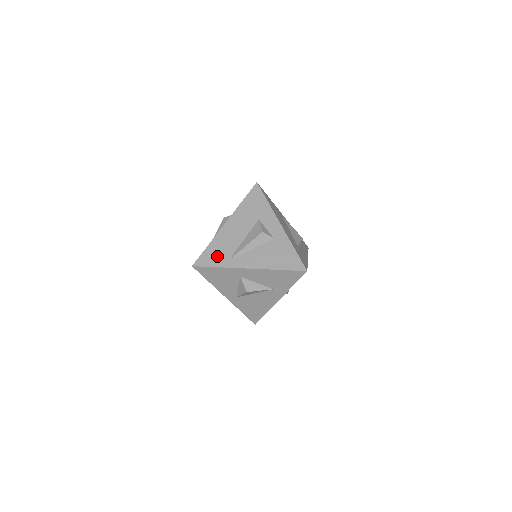
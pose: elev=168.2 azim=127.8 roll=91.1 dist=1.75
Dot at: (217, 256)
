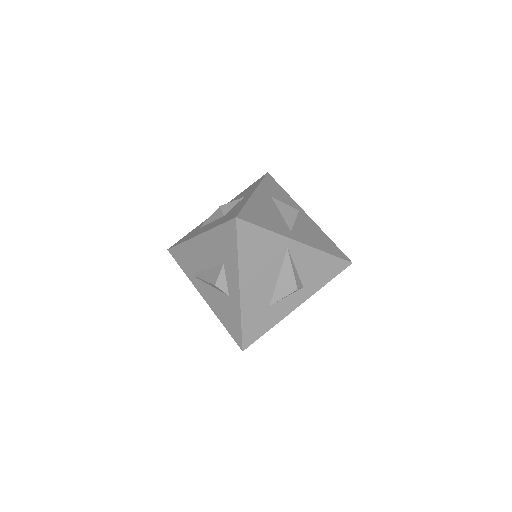
Dot at: (184, 261)
